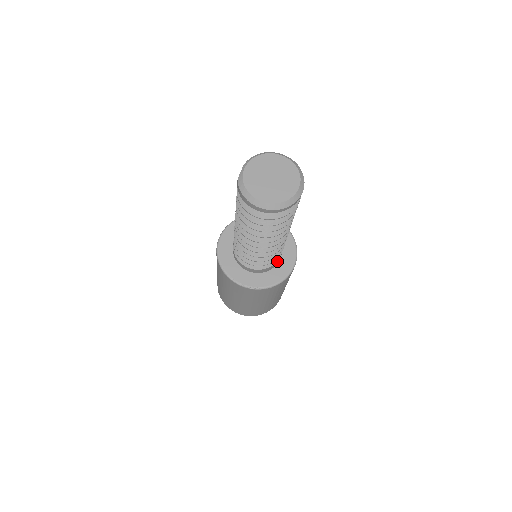
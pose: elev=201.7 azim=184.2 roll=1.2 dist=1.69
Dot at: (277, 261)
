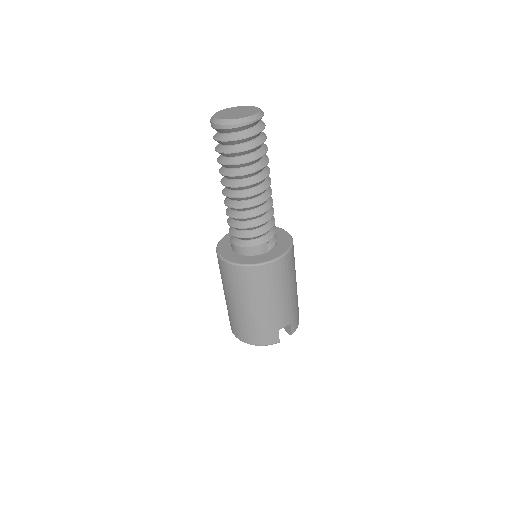
Dot at: (252, 247)
